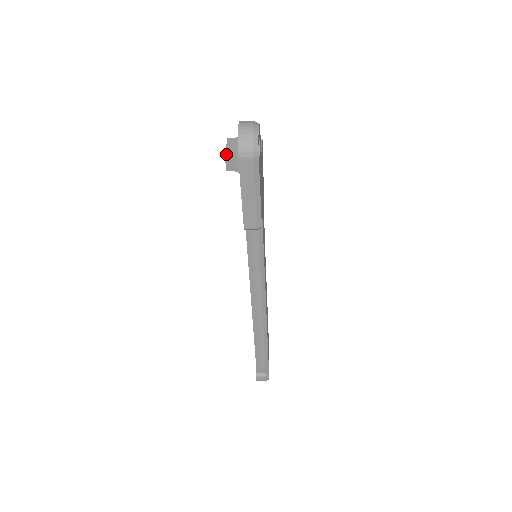
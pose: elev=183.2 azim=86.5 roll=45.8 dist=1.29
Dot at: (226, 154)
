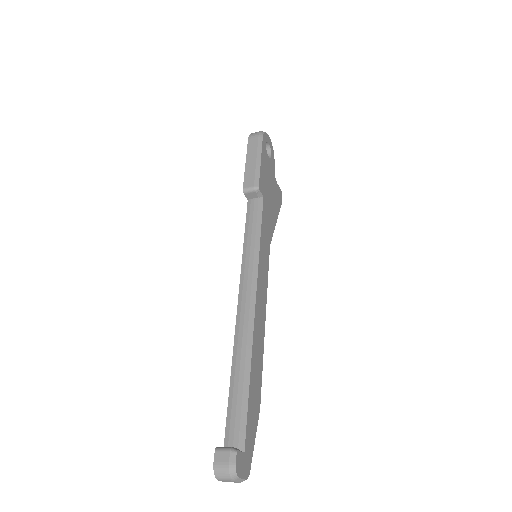
Dot at: occluded
